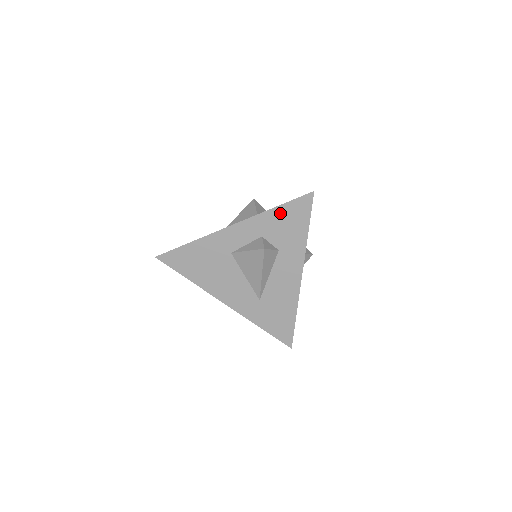
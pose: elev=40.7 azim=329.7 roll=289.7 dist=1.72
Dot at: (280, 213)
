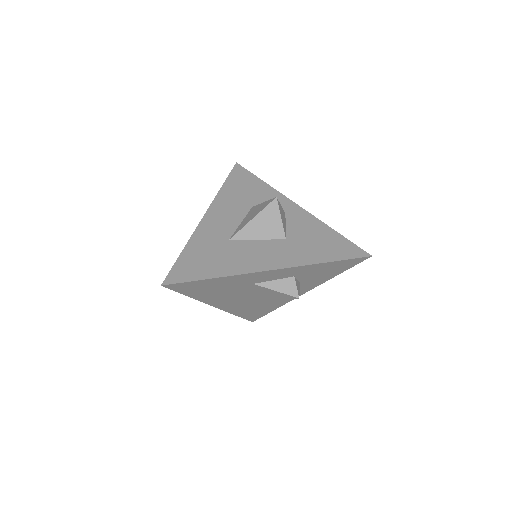
Dot at: (327, 265)
